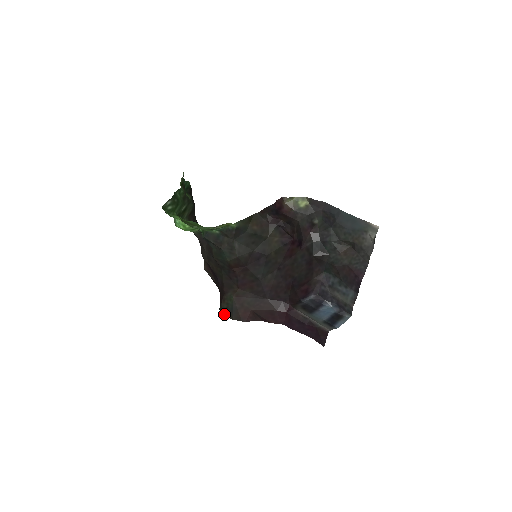
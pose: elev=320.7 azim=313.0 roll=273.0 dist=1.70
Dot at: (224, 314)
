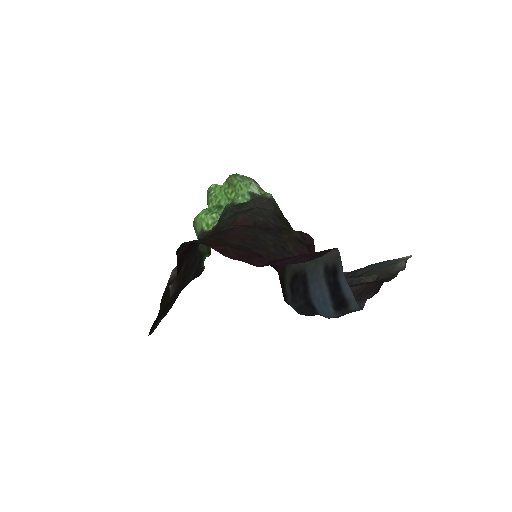
Dot at: (185, 242)
